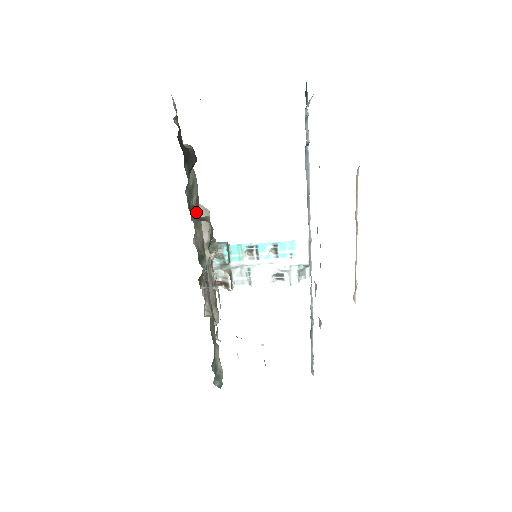
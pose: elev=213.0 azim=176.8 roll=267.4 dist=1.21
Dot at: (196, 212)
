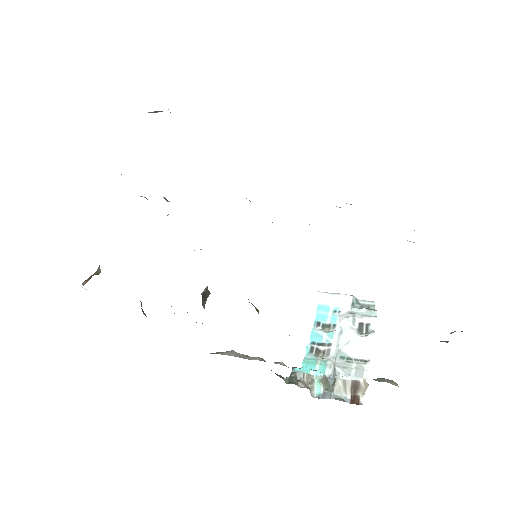
Dot at: occluded
